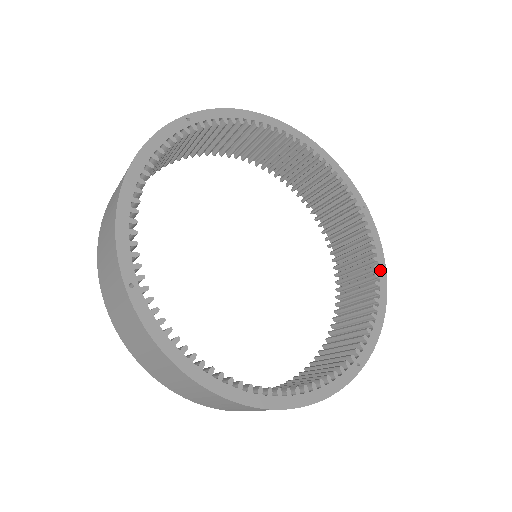
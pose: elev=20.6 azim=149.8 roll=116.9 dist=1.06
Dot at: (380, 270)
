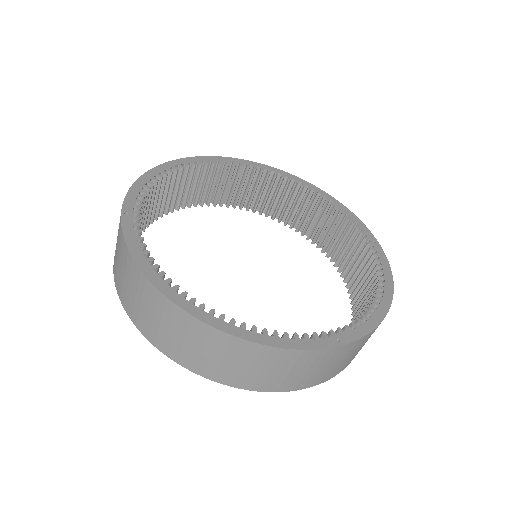
Dot at: (385, 285)
